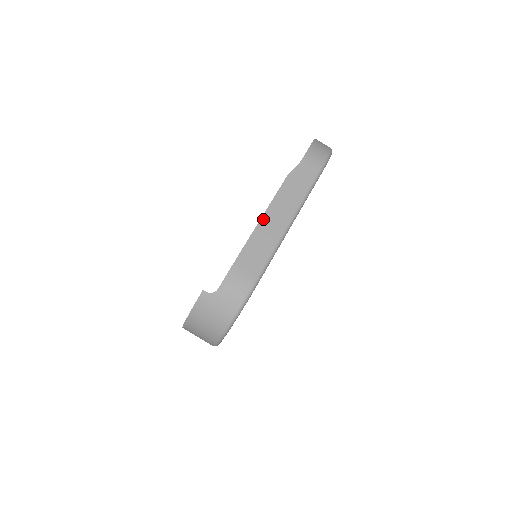
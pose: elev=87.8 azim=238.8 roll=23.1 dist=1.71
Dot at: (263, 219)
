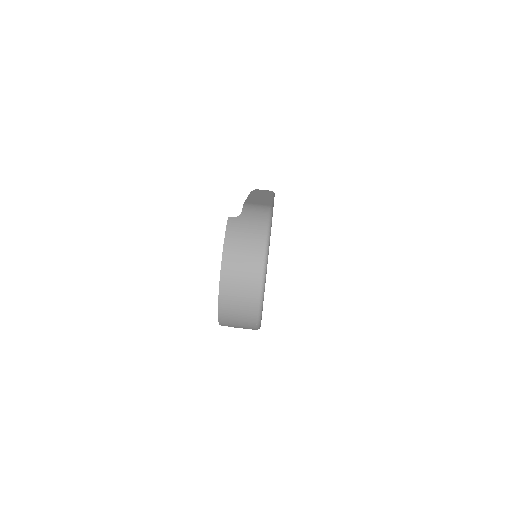
Dot at: occluded
